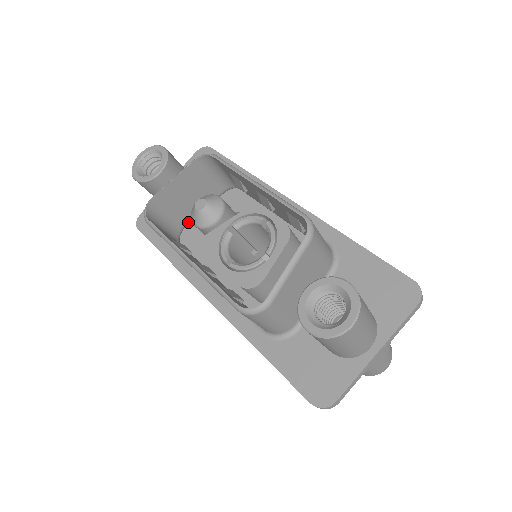
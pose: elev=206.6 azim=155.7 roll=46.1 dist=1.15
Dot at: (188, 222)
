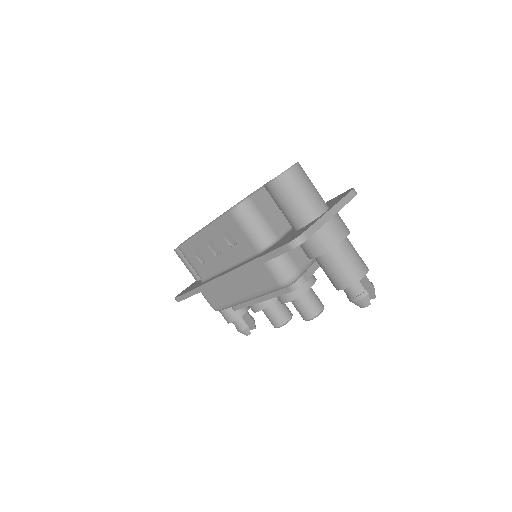
Dot at: occluded
